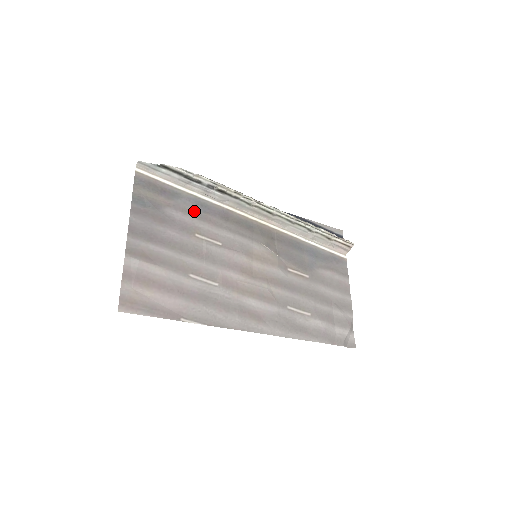
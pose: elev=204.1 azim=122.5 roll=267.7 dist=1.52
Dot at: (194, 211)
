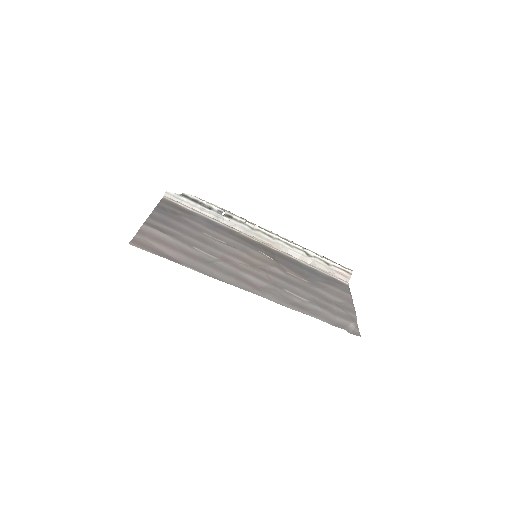
Dot at: (205, 224)
